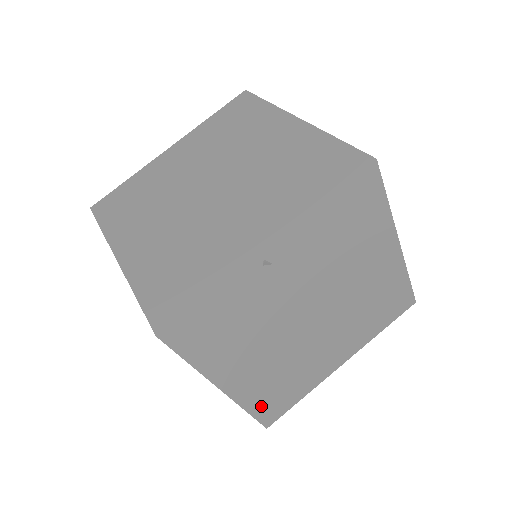
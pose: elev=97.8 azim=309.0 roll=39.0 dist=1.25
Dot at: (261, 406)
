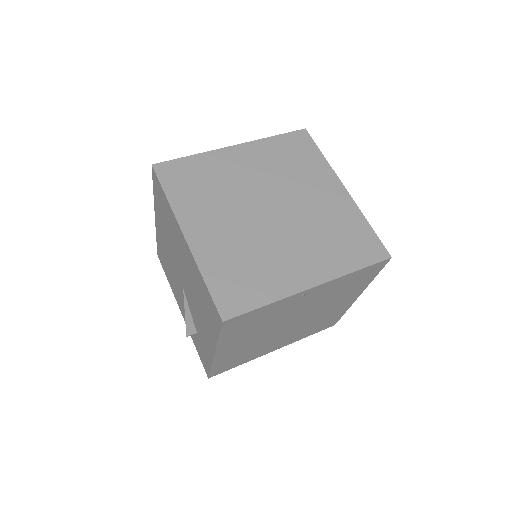
Dot at: (220, 366)
